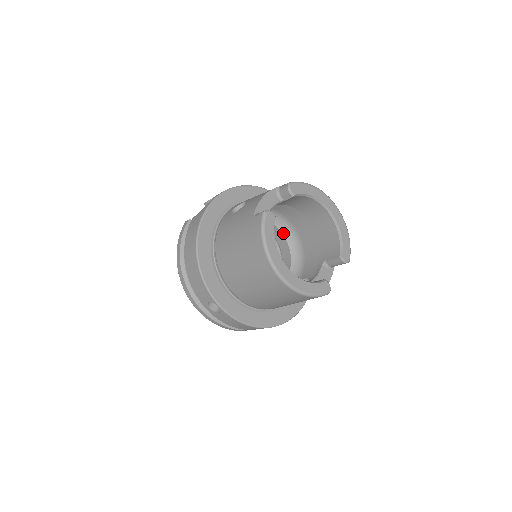
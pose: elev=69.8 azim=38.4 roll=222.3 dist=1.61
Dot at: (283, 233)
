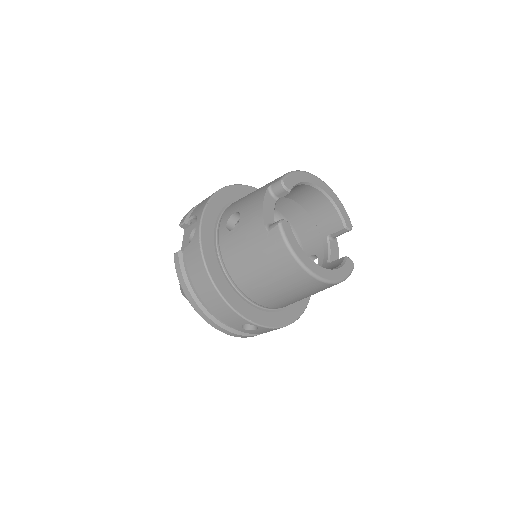
Dot at: occluded
